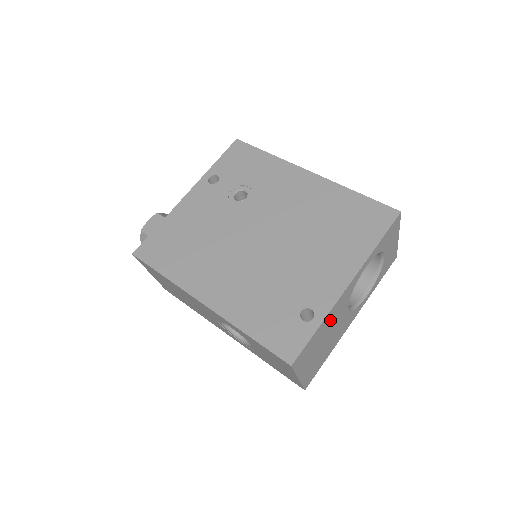
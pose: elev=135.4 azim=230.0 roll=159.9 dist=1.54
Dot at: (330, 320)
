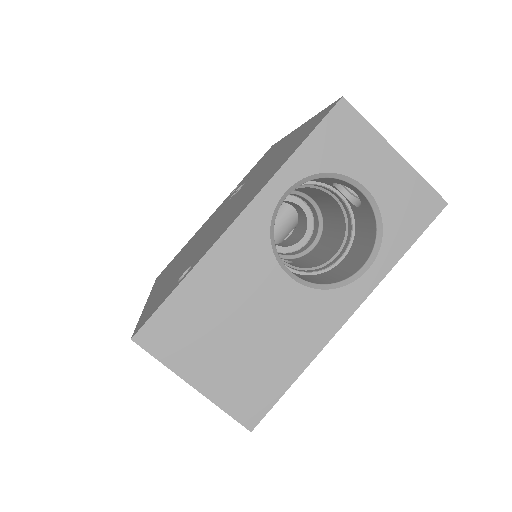
Dot at: (221, 282)
